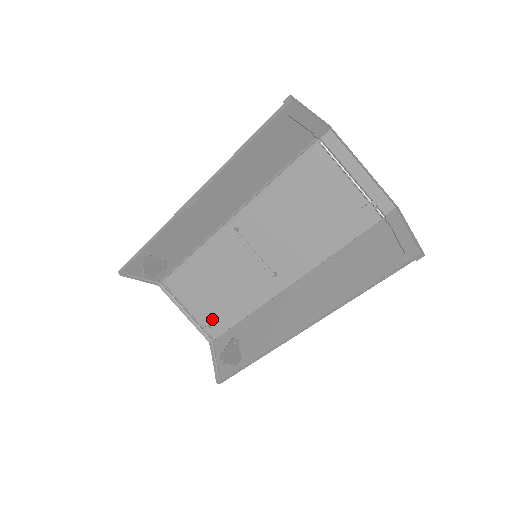
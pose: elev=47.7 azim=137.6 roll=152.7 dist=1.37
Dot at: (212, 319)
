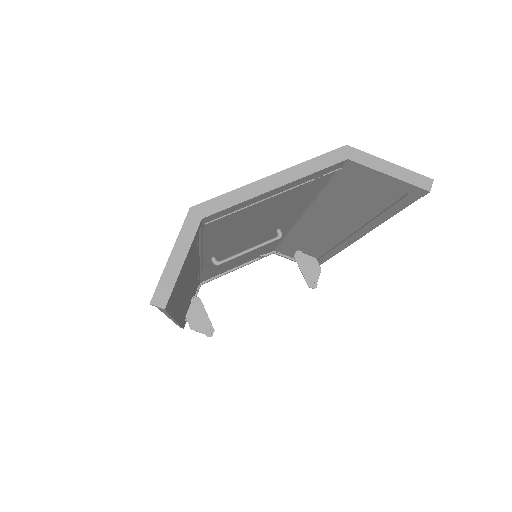
Dot at: (260, 254)
